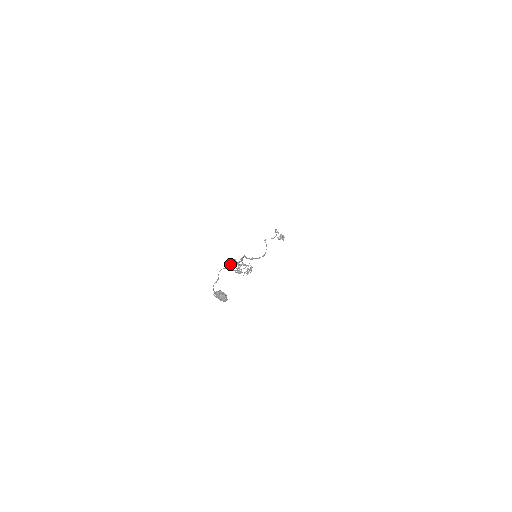
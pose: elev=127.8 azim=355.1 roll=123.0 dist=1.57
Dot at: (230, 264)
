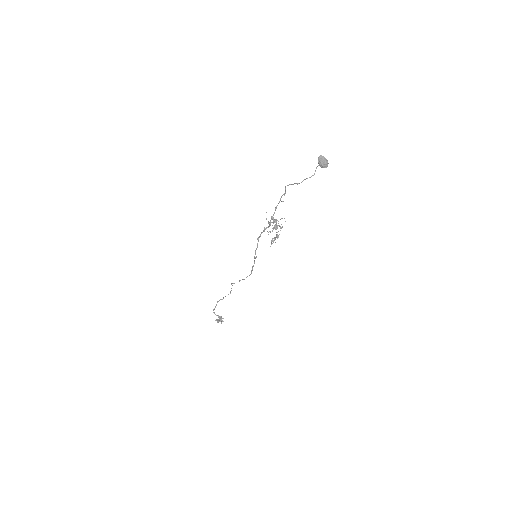
Dot at: (281, 196)
